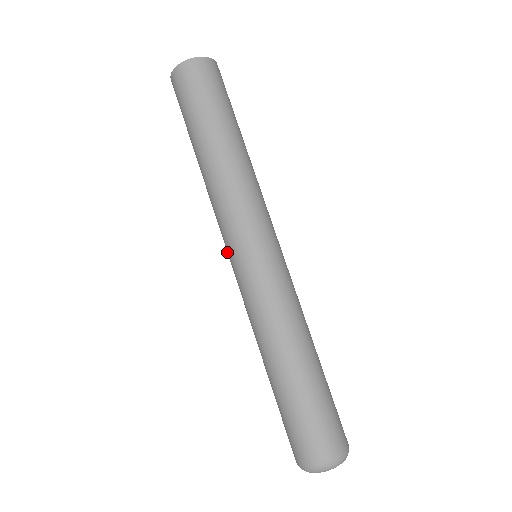
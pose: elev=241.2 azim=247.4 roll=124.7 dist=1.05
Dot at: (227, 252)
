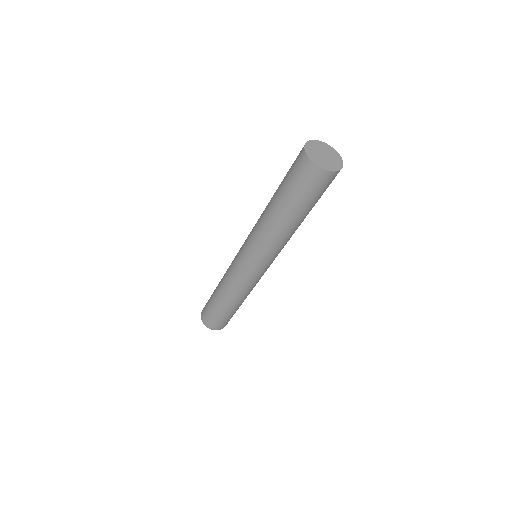
Dot at: (244, 253)
